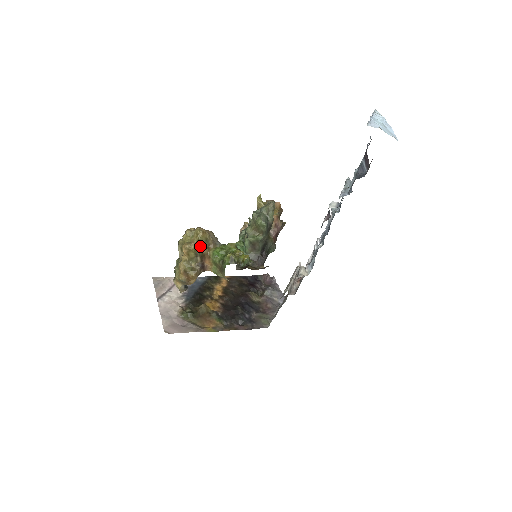
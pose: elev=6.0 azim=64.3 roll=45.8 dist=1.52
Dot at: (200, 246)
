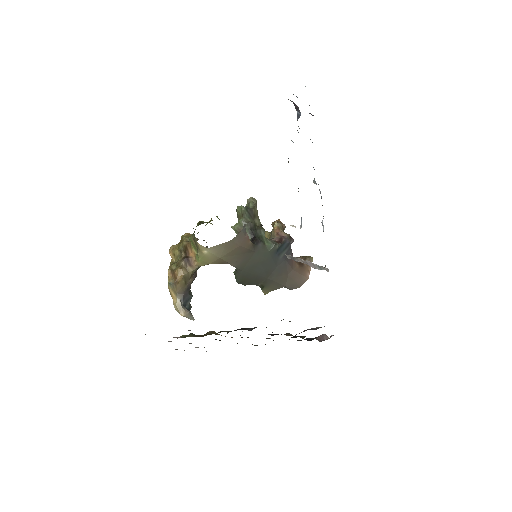
Dot at: (183, 242)
